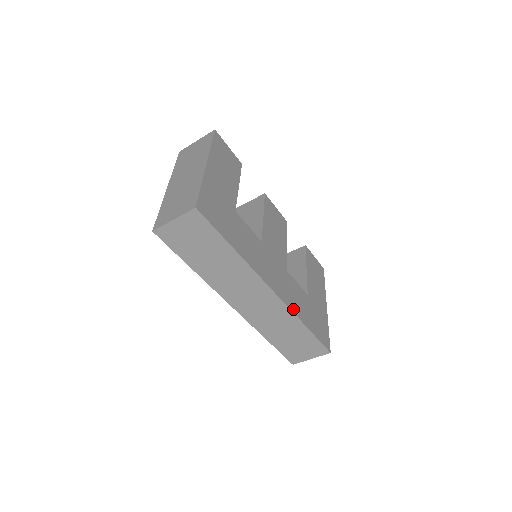
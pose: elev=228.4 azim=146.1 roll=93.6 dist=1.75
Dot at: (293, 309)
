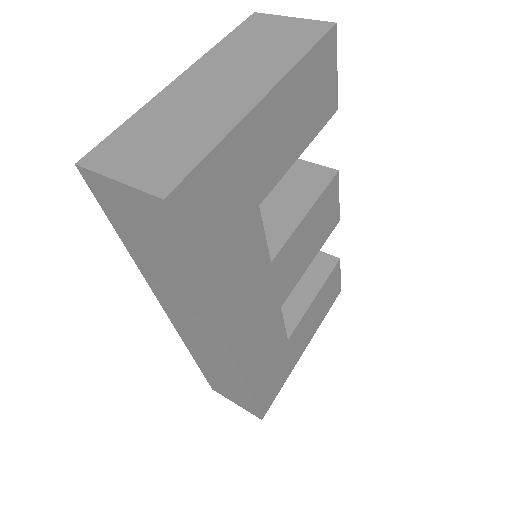
Dot at: (247, 371)
